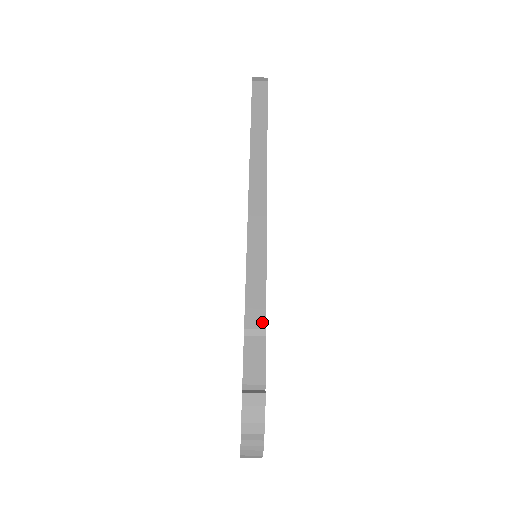
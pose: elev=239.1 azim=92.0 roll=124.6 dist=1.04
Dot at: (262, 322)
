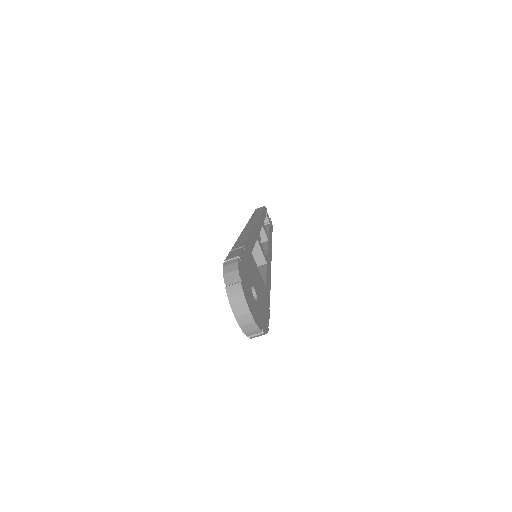
Dot at: (242, 245)
